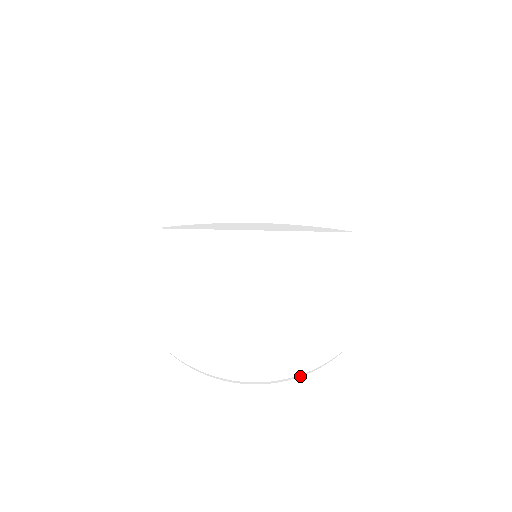
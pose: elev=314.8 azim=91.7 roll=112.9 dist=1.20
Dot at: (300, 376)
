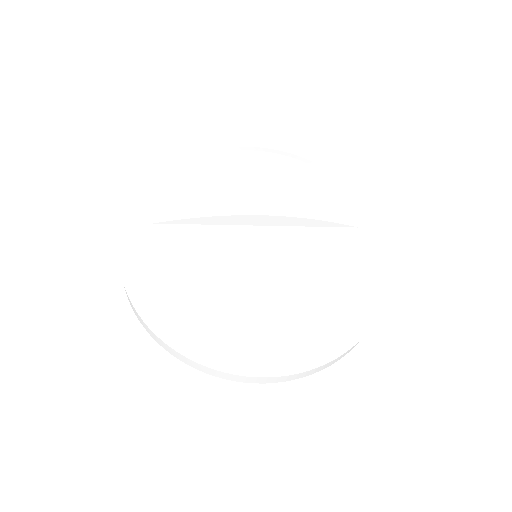
Dot at: (315, 372)
